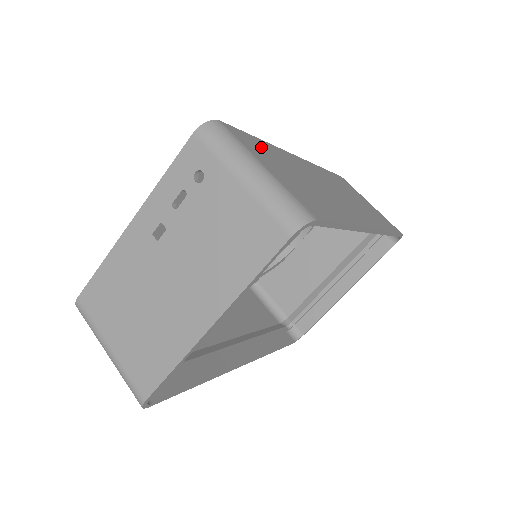
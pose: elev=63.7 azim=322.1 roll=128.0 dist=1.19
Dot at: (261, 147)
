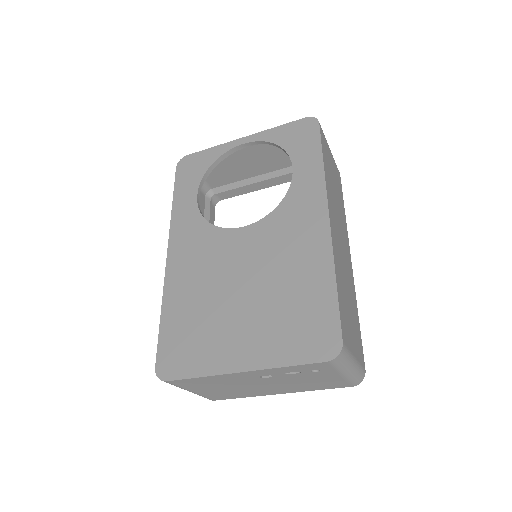
Dot at: (343, 309)
